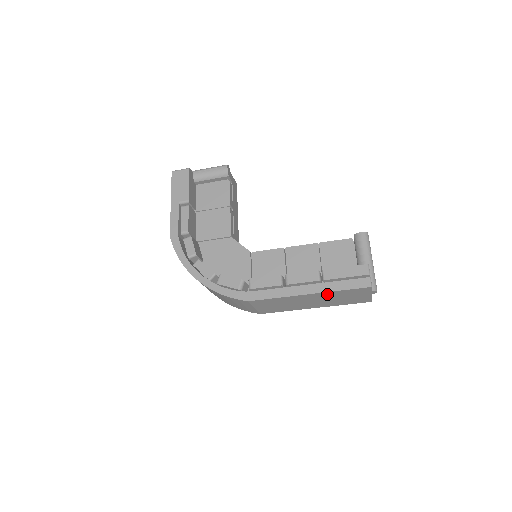
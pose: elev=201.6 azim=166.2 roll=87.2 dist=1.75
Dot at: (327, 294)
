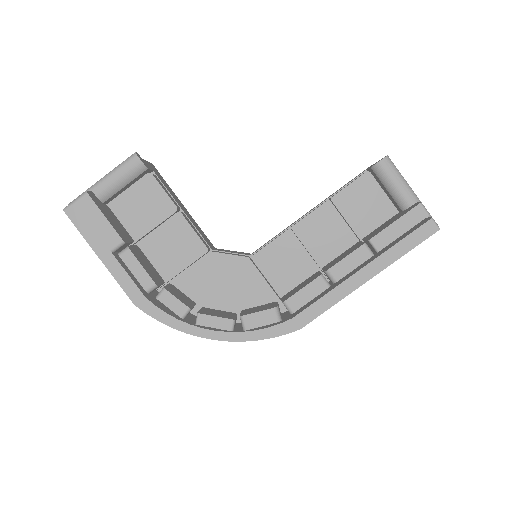
Dot at: occluded
